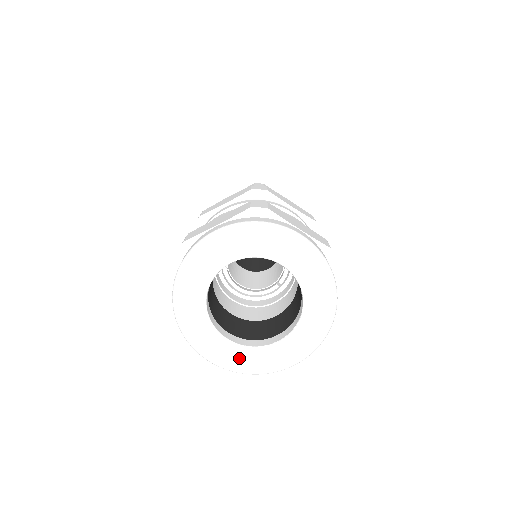
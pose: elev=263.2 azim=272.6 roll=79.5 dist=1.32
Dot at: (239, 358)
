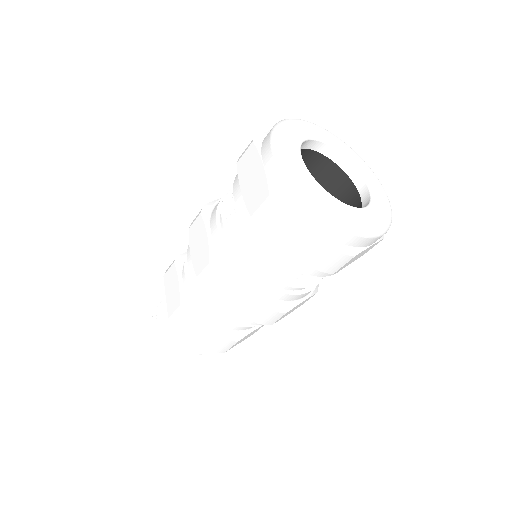
Dot at: (299, 169)
